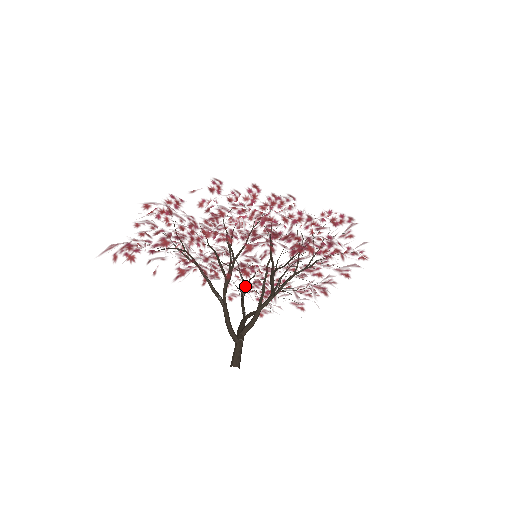
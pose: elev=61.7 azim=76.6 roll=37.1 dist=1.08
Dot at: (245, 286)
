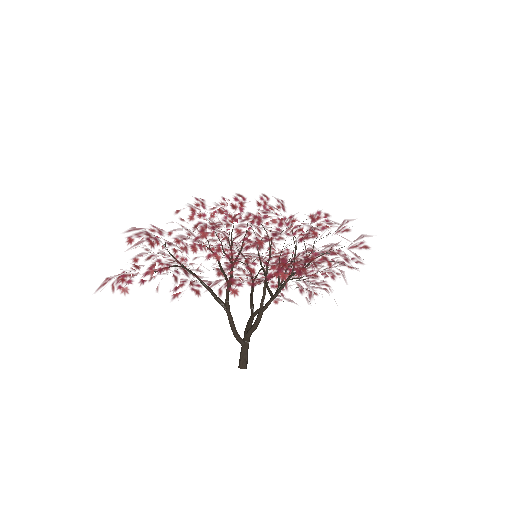
Dot at: occluded
